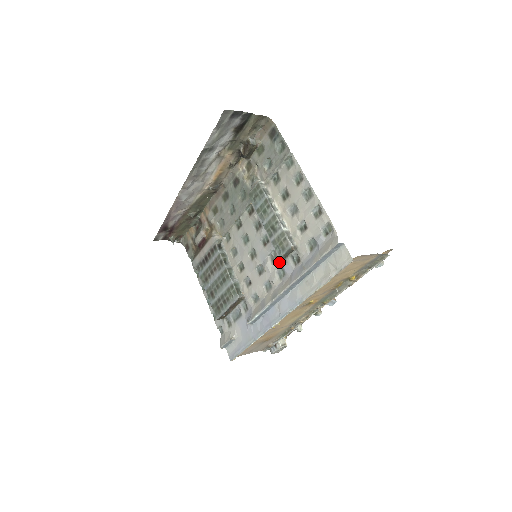
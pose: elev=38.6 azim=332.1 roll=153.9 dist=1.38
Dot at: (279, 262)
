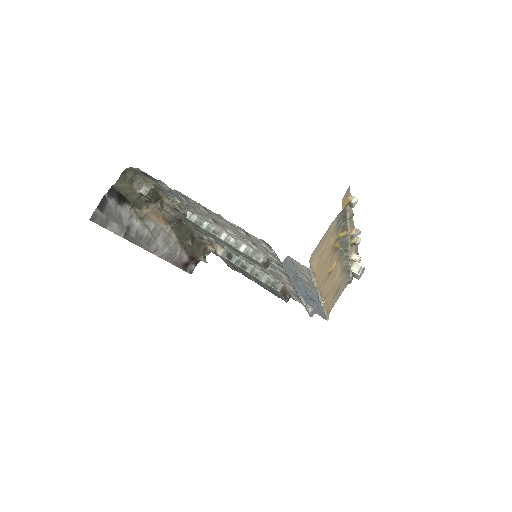
Dot at: occluded
